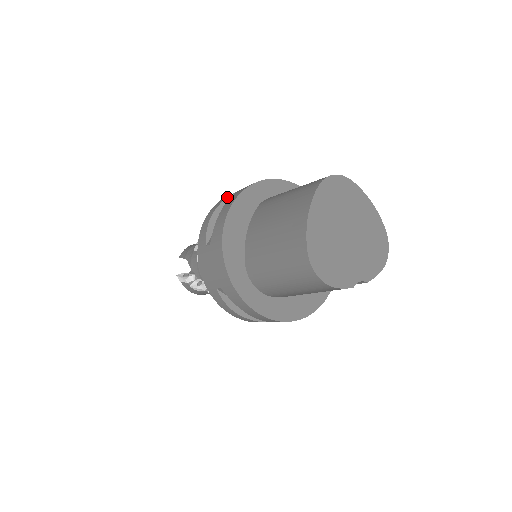
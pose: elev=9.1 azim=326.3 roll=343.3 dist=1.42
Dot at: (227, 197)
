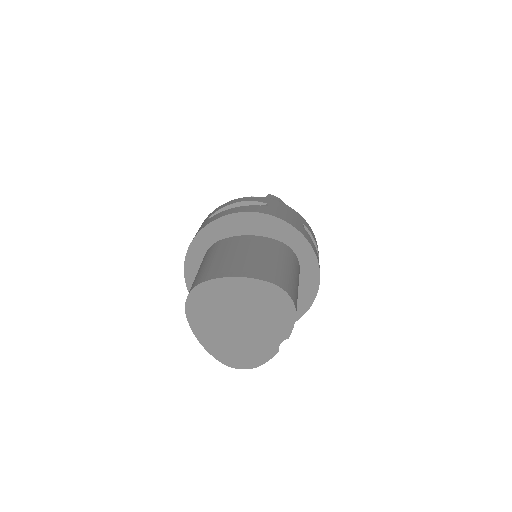
Dot at: occluded
